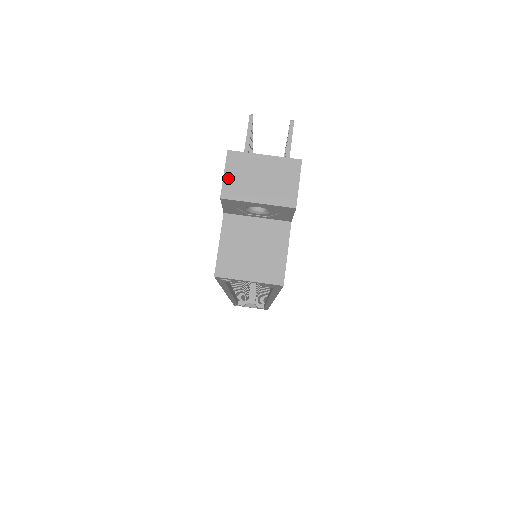
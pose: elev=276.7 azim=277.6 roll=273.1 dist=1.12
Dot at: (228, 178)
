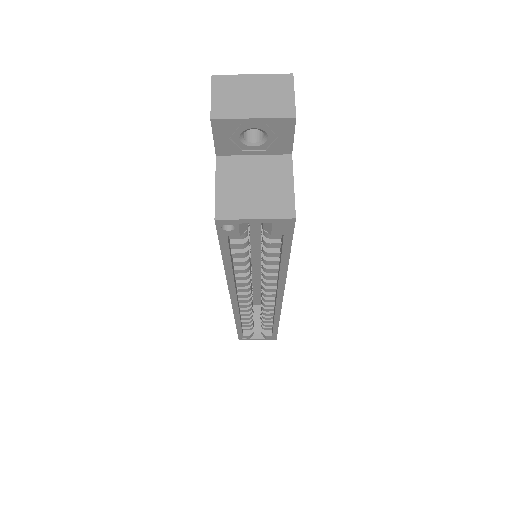
Dot at: (216, 100)
